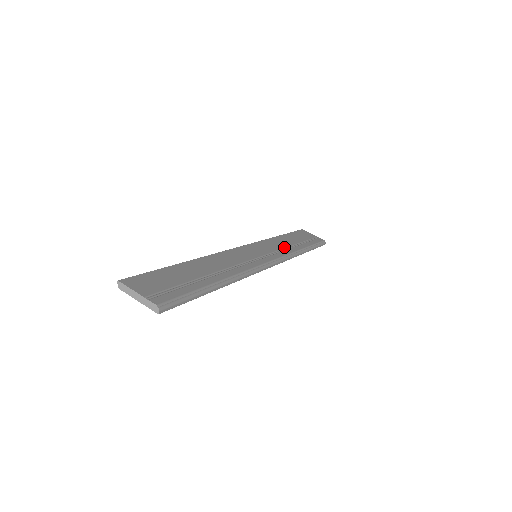
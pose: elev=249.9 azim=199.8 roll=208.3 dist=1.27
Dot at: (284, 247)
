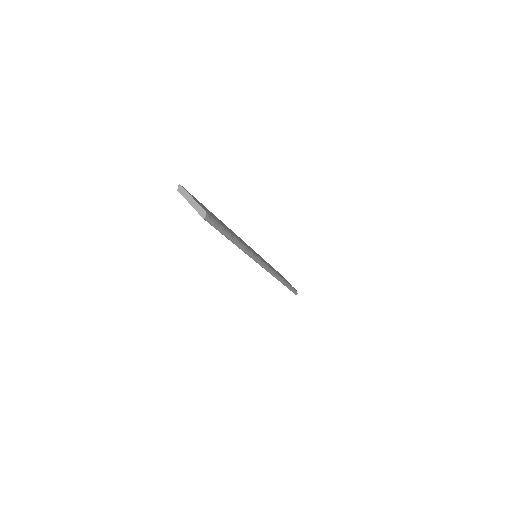
Dot at: (273, 269)
